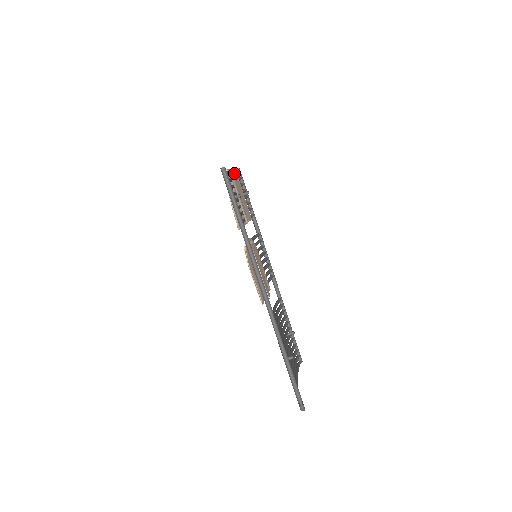
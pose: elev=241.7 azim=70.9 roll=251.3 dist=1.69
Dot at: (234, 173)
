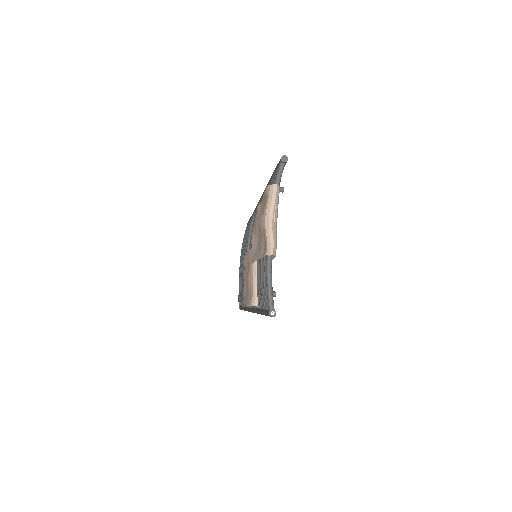
Dot at: occluded
